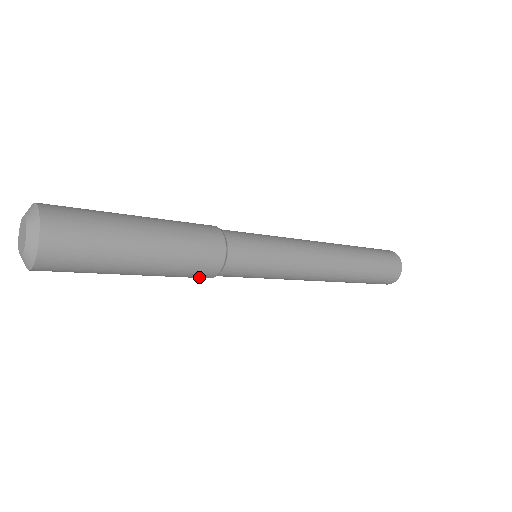
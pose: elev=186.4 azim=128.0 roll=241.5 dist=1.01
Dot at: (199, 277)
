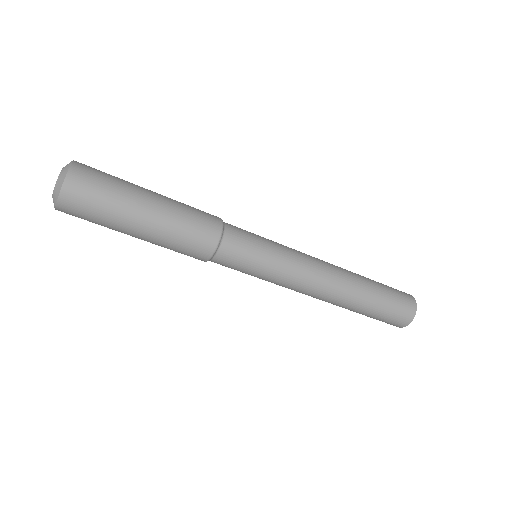
Dot at: (204, 240)
